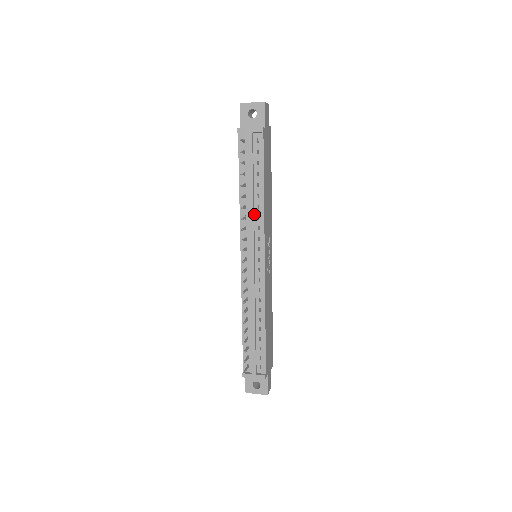
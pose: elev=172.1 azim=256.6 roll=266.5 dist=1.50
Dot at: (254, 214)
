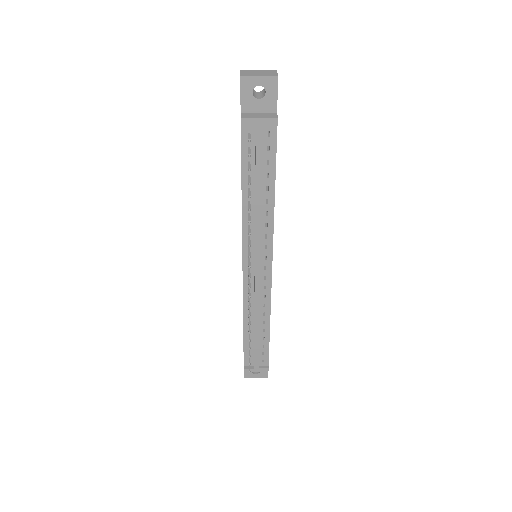
Dot at: (261, 221)
